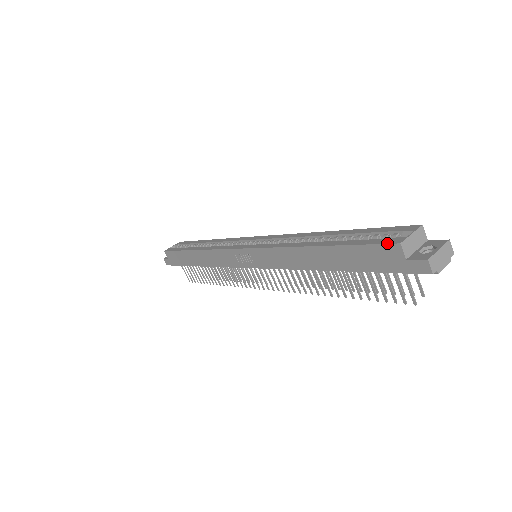
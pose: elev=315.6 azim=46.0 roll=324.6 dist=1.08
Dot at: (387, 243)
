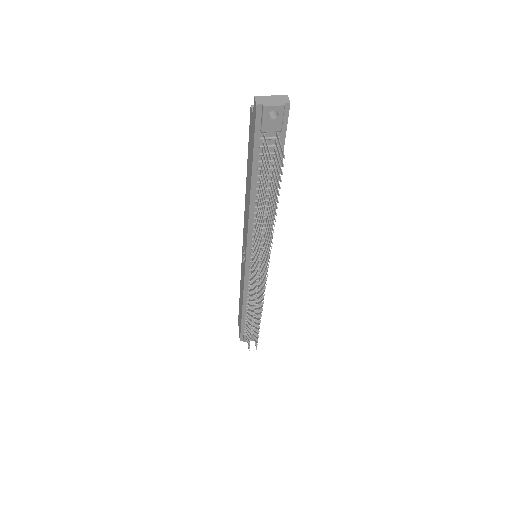
Dot at: (250, 115)
